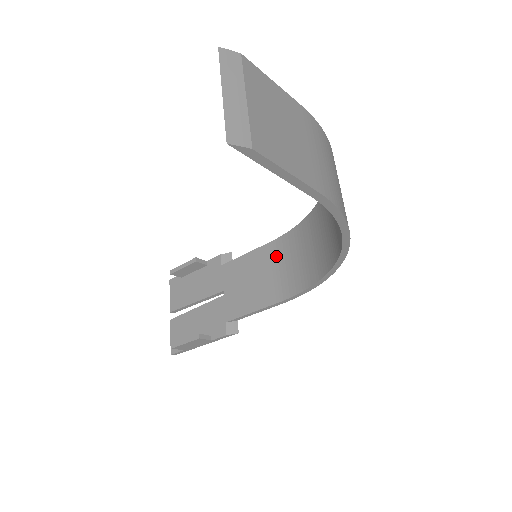
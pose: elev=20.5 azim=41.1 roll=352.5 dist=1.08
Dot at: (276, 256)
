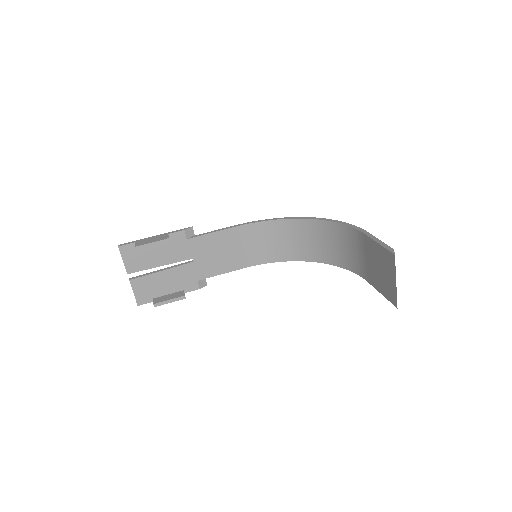
Dot at: (242, 238)
